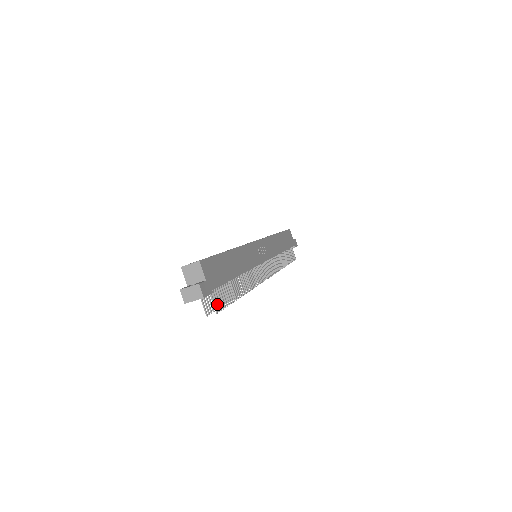
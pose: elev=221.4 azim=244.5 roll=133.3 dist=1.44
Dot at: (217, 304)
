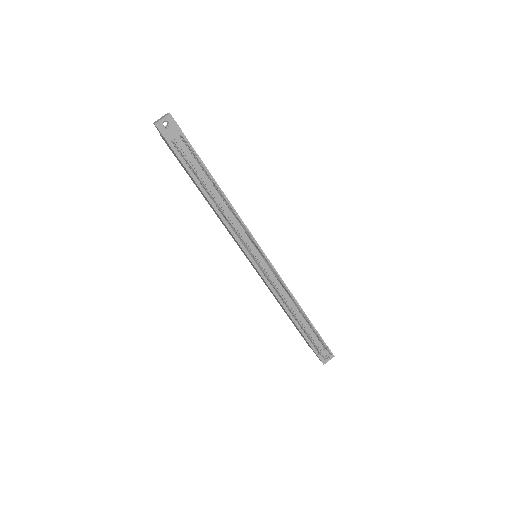
Dot at: (186, 141)
